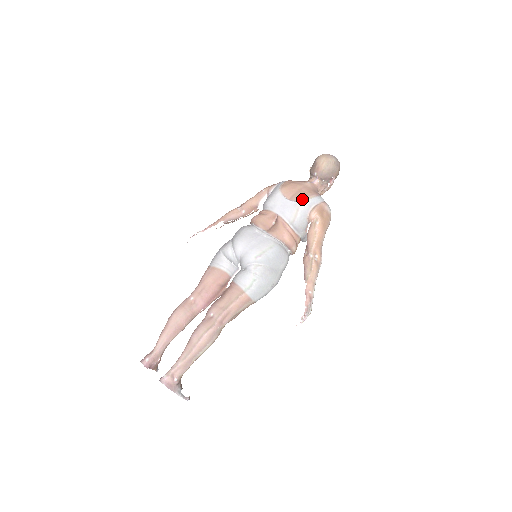
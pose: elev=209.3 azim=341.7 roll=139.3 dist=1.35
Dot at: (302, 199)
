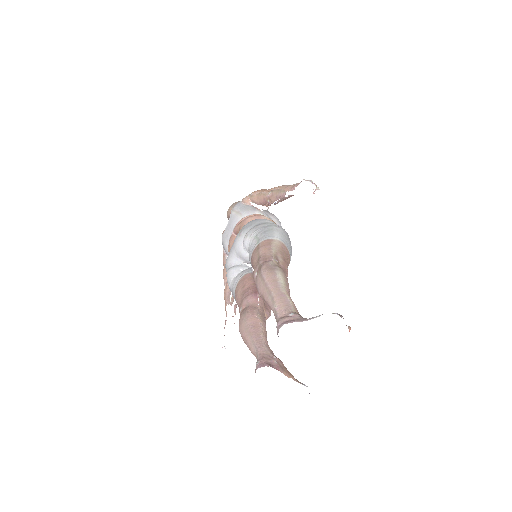
Dot at: (231, 210)
